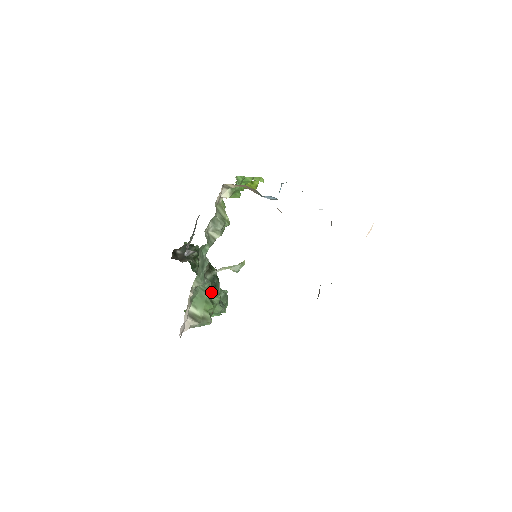
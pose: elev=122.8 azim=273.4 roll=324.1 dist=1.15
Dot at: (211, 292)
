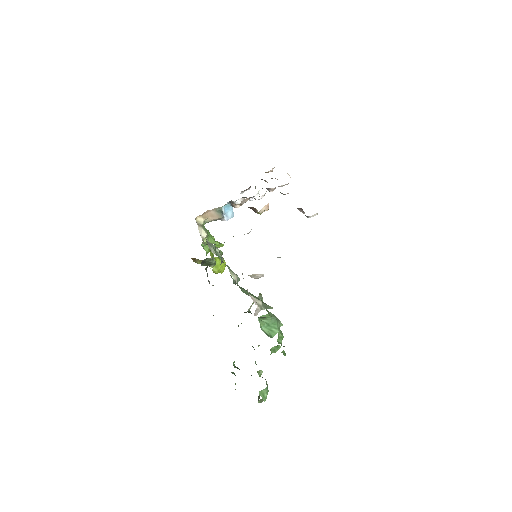
Dot at: occluded
